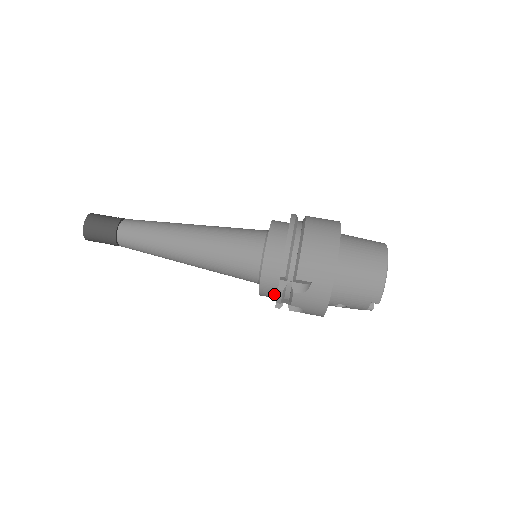
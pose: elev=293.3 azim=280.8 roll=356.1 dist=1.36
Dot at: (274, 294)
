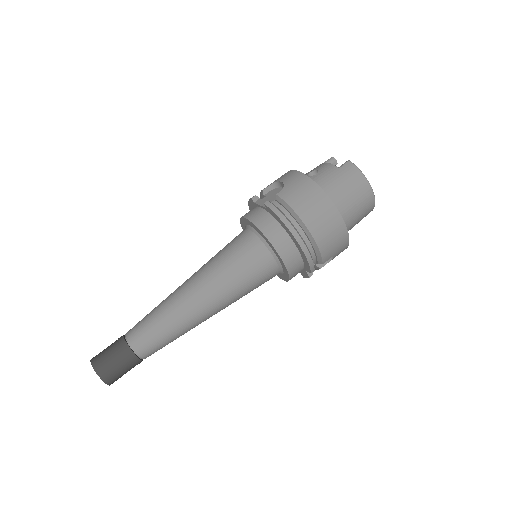
Dot at: occluded
